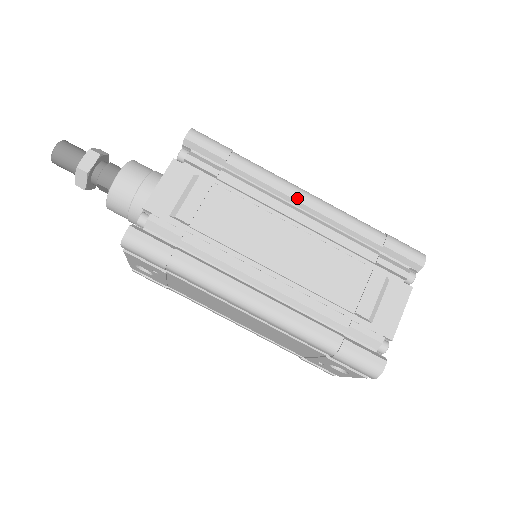
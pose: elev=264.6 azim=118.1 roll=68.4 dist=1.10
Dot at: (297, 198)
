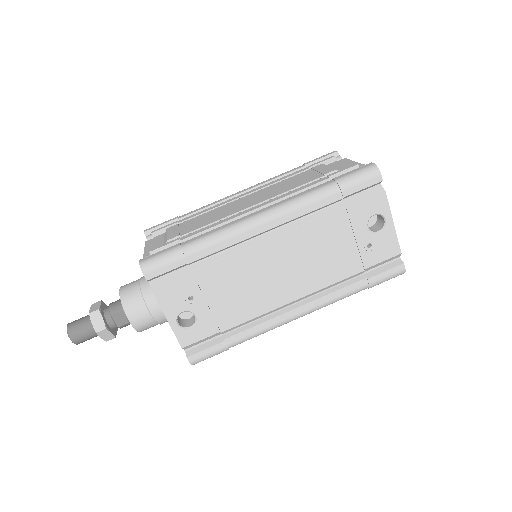
Dot at: (235, 195)
